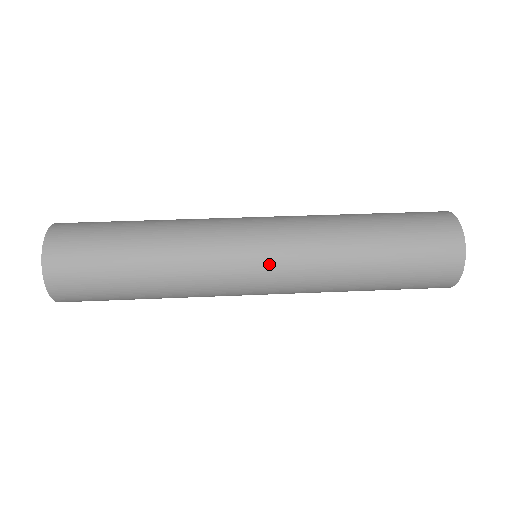
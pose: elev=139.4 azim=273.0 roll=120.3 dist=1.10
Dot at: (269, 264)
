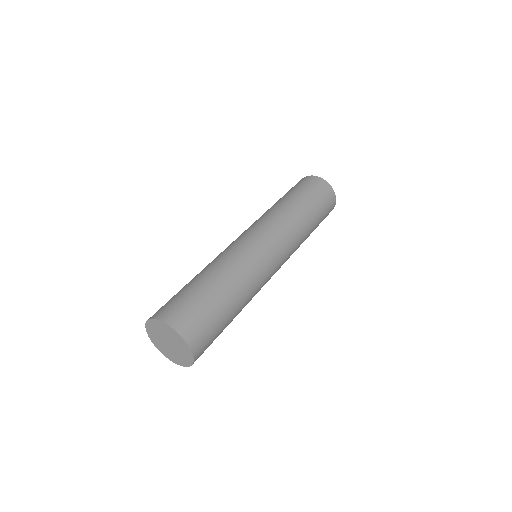
Dot at: (274, 243)
